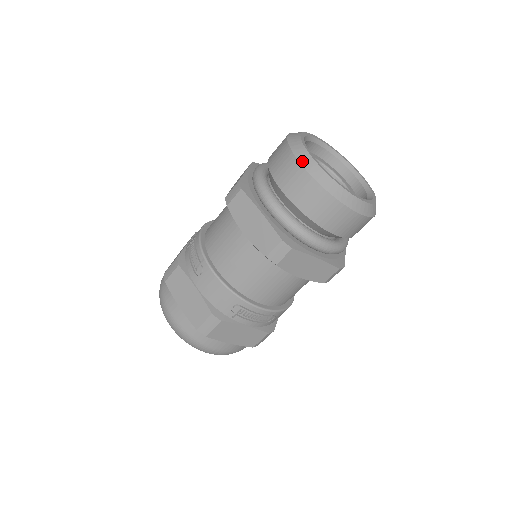
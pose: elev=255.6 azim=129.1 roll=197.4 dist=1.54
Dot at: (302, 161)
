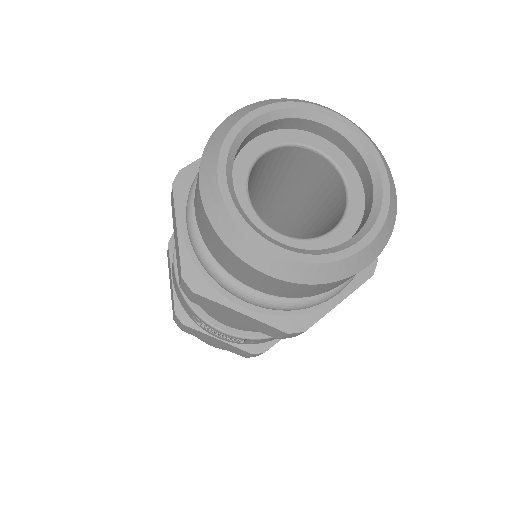
Dot at: (202, 172)
